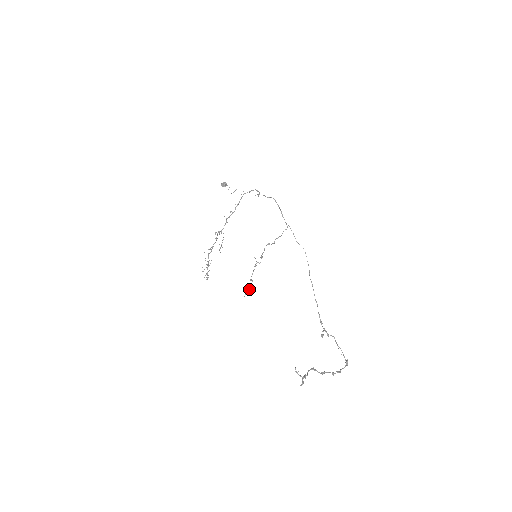
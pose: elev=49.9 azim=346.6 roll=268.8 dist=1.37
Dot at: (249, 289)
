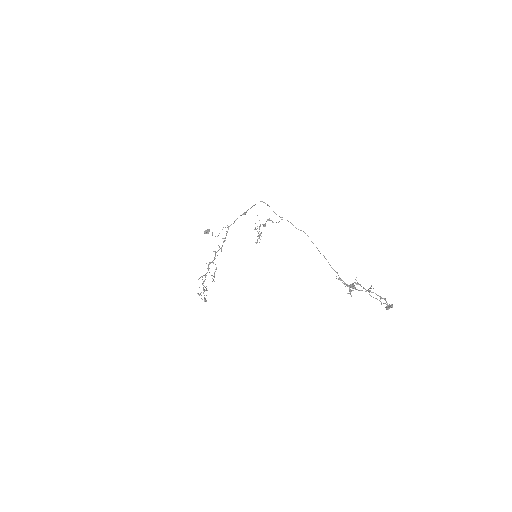
Dot at: (259, 238)
